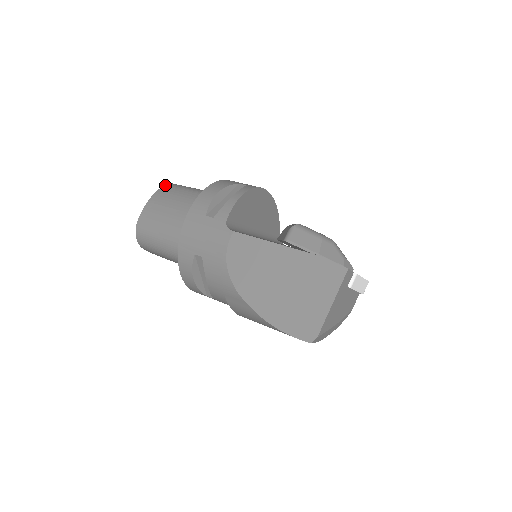
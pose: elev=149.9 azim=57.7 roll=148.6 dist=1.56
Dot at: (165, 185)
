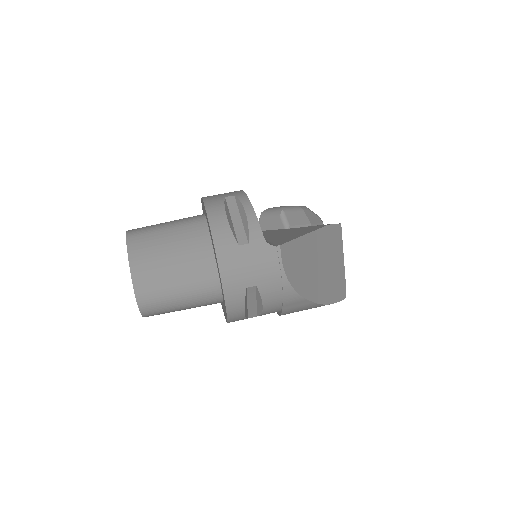
Dot at: (127, 238)
